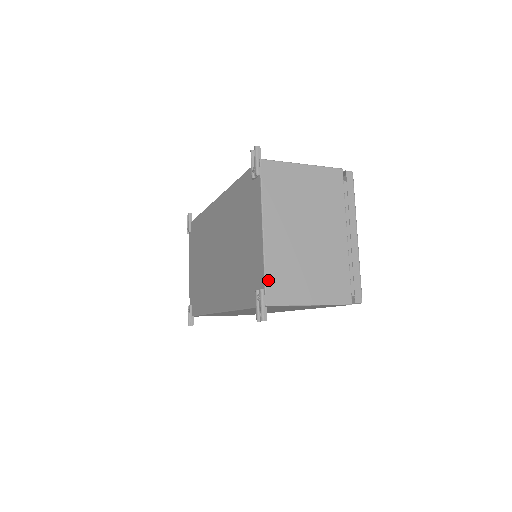
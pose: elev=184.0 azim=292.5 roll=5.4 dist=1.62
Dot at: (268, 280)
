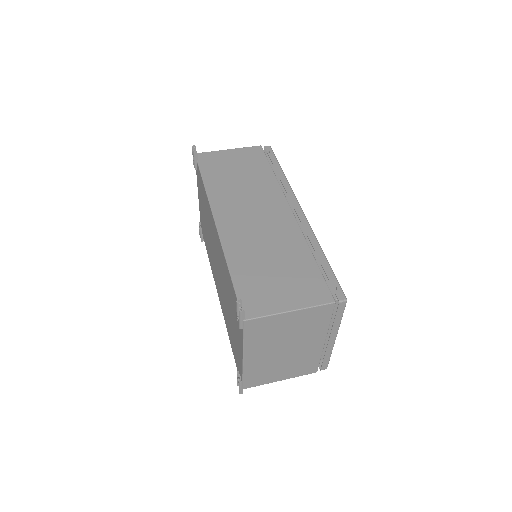
Dot at: (245, 379)
